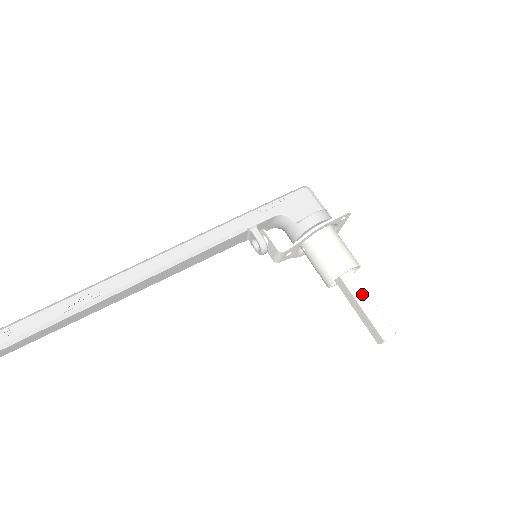
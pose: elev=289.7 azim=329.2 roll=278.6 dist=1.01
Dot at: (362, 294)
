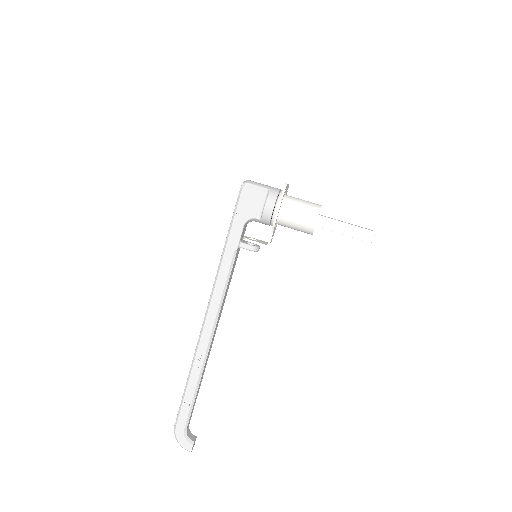
Dot at: (336, 225)
